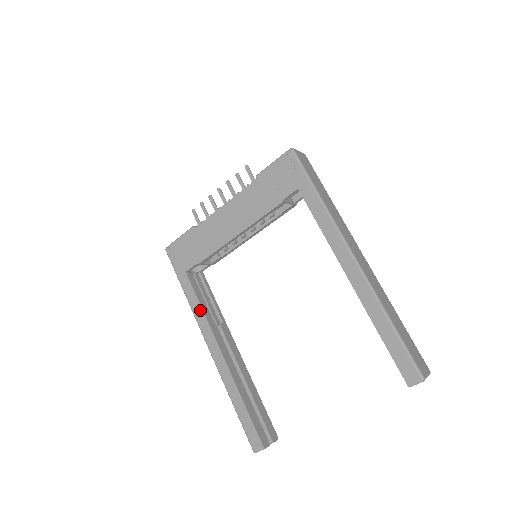
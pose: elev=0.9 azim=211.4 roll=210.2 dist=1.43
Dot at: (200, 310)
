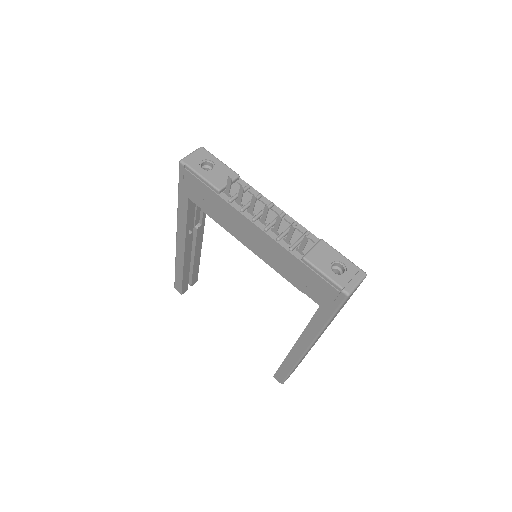
Dot at: (184, 225)
